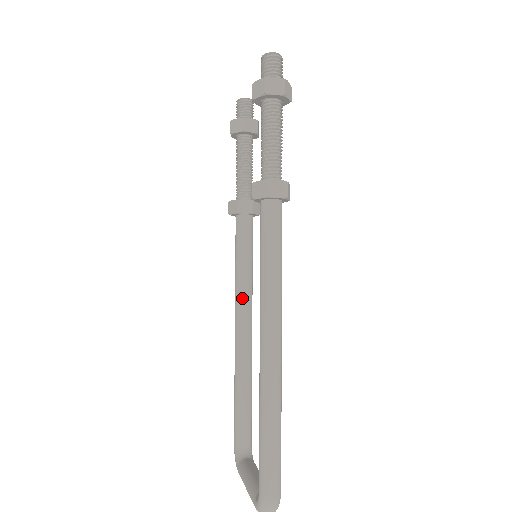
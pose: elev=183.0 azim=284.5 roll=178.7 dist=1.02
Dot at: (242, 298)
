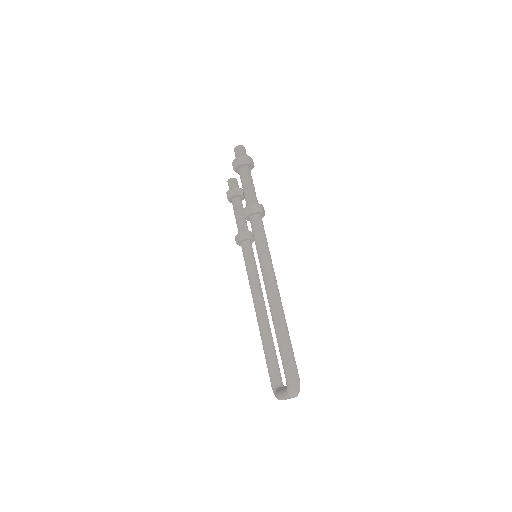
Dot at: (255, 289)
